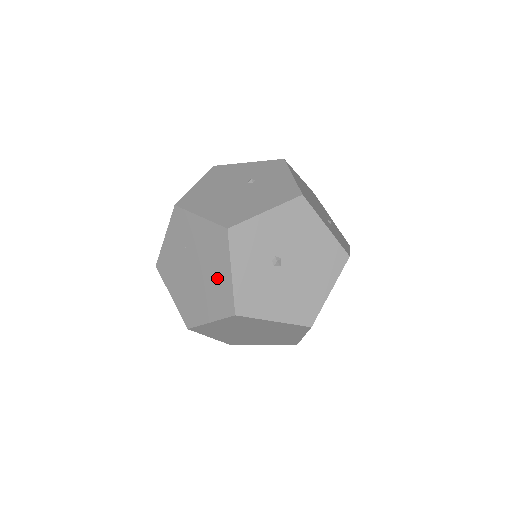
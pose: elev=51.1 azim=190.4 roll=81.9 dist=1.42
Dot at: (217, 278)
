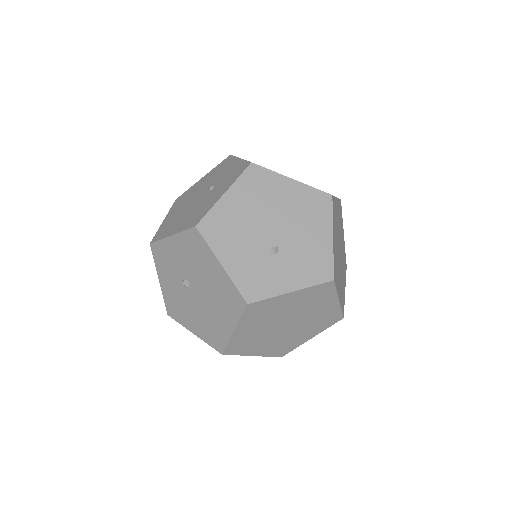
Dot at: occluded
